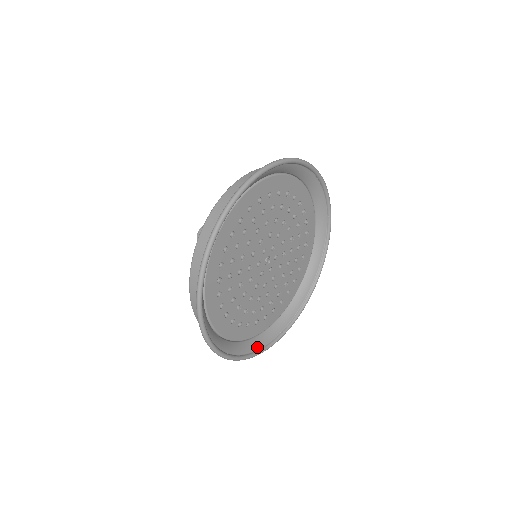
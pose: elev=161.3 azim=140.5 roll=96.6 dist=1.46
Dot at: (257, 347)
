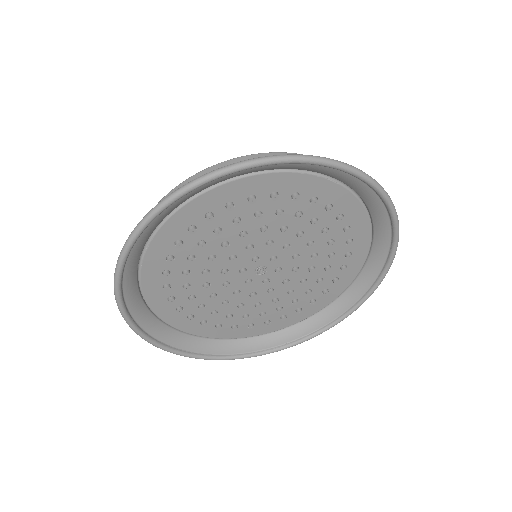
Dot at: (227, 351)
